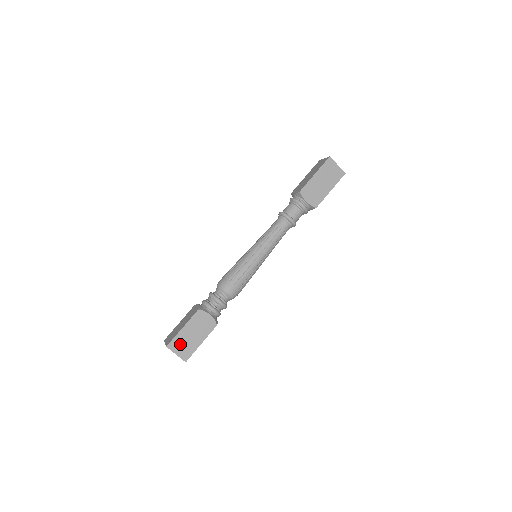
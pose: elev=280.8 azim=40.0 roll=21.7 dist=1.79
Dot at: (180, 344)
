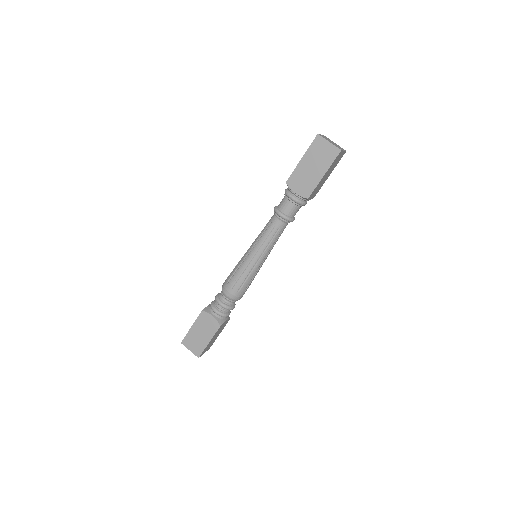
Dot at: (191, 341)
